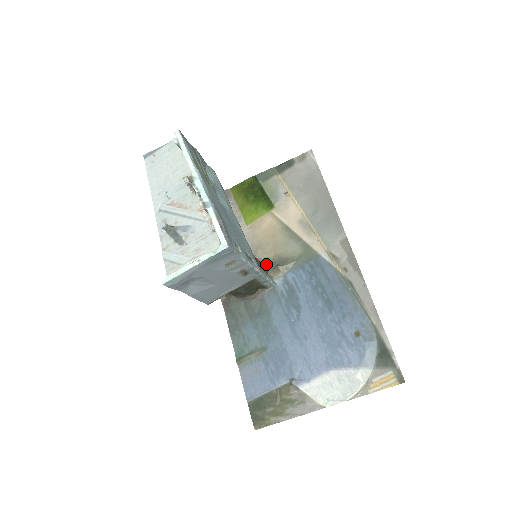
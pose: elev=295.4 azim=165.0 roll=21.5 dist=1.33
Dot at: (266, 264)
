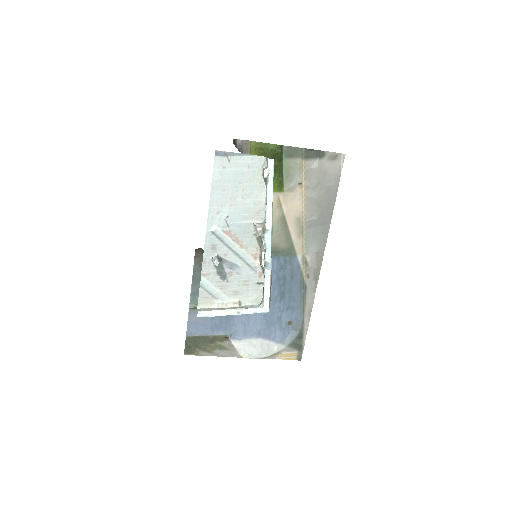
Dot at: occluded
